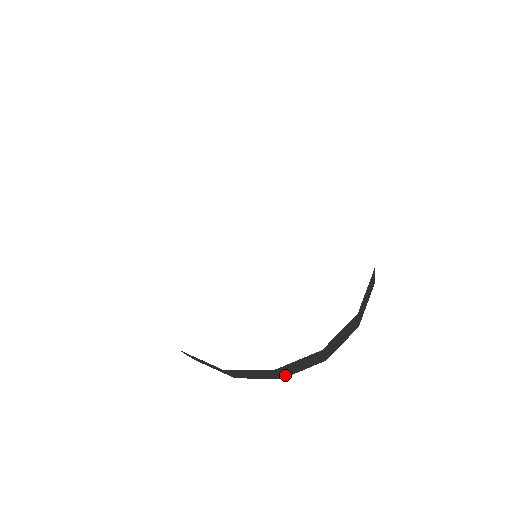
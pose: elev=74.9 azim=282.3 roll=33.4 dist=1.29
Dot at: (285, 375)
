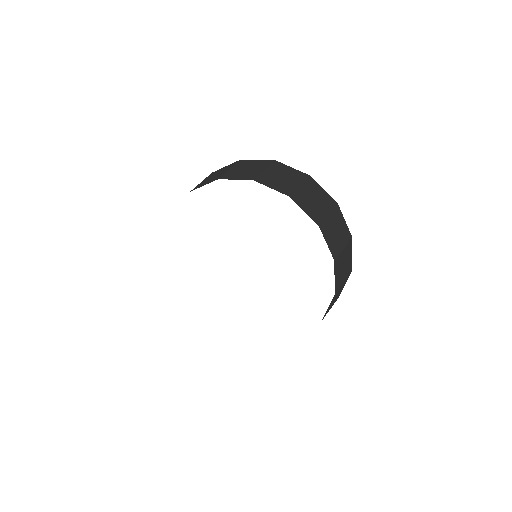
Dot at: occluded
